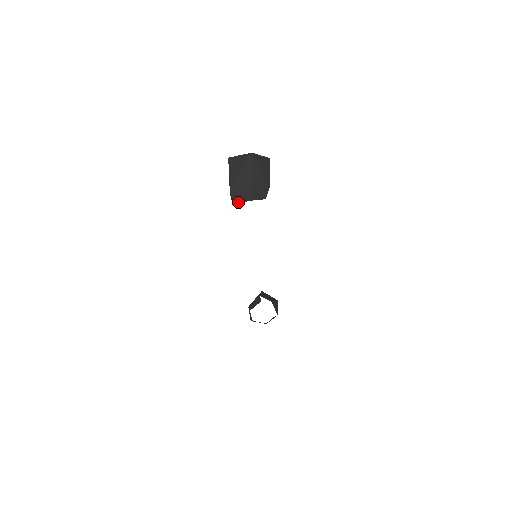
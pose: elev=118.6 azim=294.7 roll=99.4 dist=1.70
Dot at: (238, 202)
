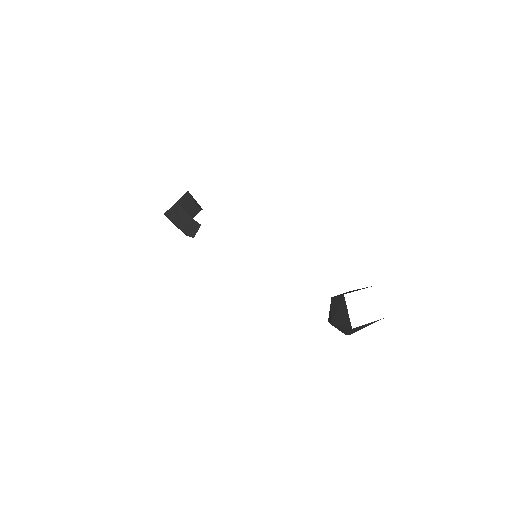
Dot at: occluded
